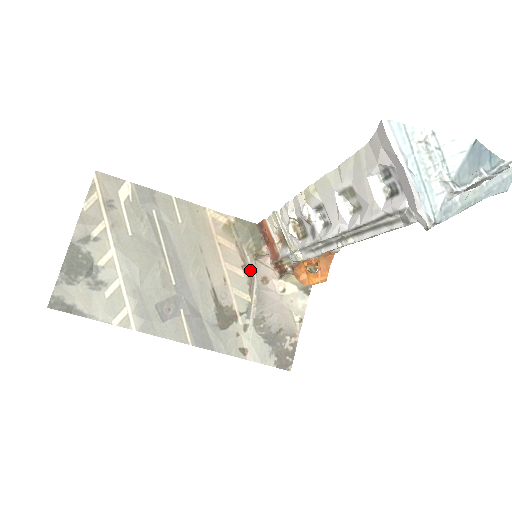
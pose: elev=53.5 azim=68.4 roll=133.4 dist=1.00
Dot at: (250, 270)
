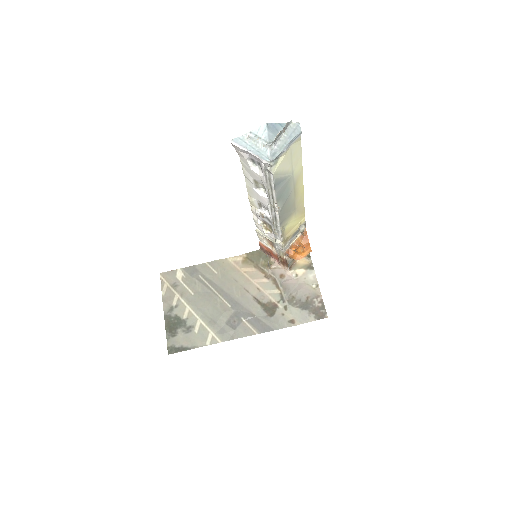
Dot at: (270, 276)
